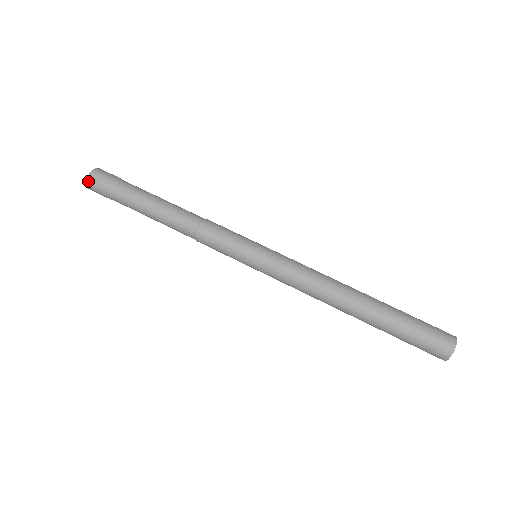
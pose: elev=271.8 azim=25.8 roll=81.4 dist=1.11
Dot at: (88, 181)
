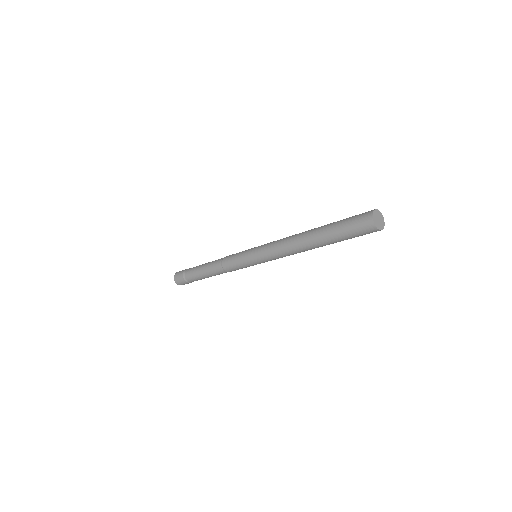
Dot at: (174, 277)
